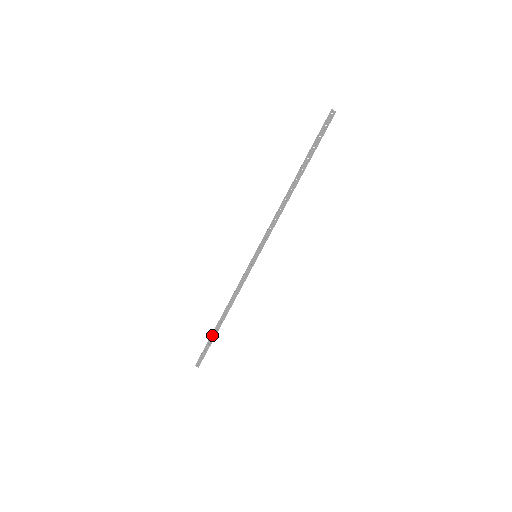
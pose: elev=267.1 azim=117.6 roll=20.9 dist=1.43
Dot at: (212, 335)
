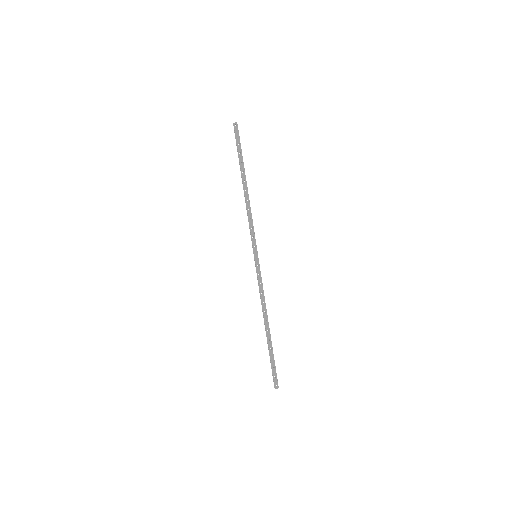
Dot at: (269, 348)
